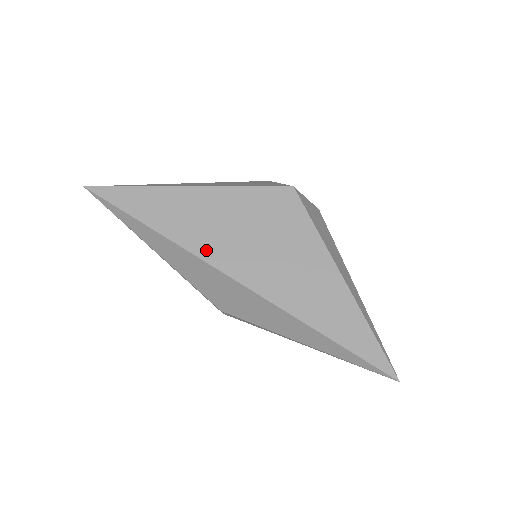
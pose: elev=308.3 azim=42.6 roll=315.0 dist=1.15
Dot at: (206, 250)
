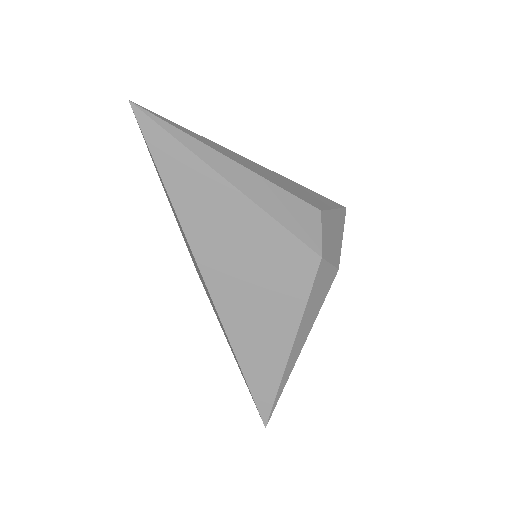
Dot at: (202, 250)
